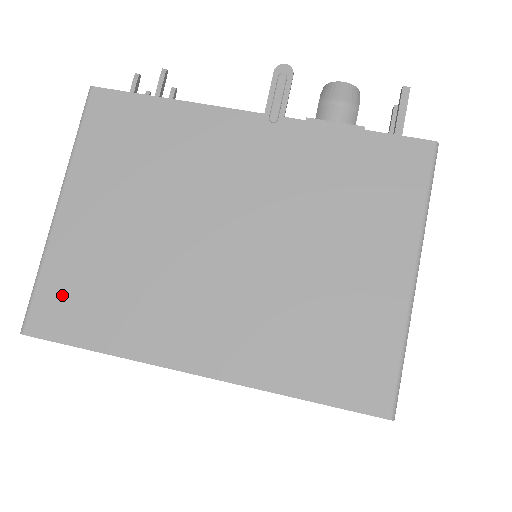
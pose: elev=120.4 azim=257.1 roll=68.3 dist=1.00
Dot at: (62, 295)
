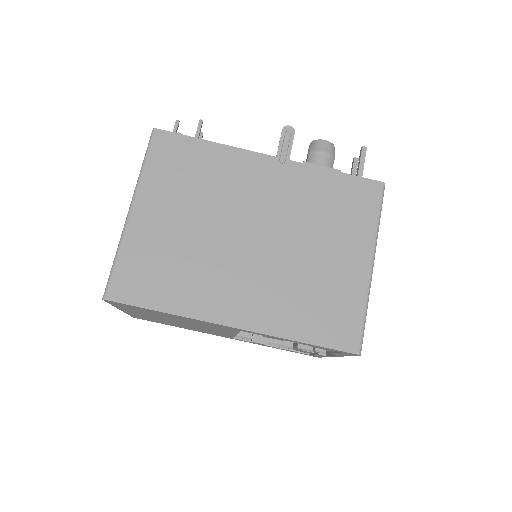
Dot at: (135, 272)
